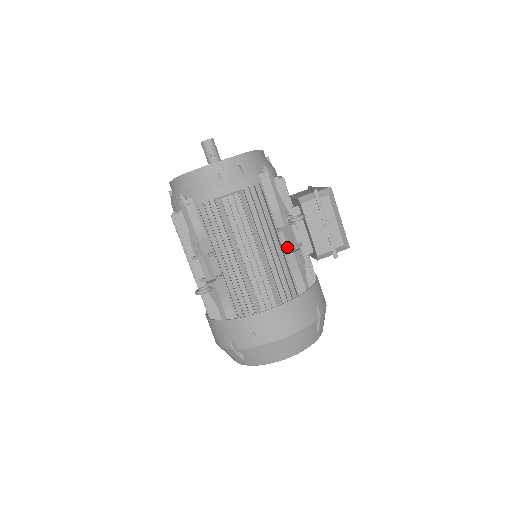
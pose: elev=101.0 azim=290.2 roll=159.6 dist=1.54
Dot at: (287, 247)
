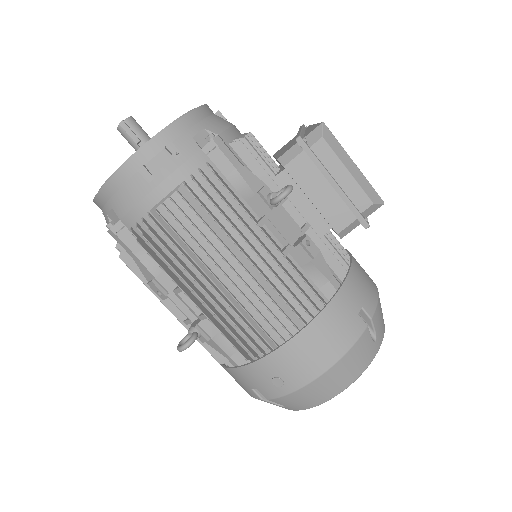
Dot at: (284, 240)
